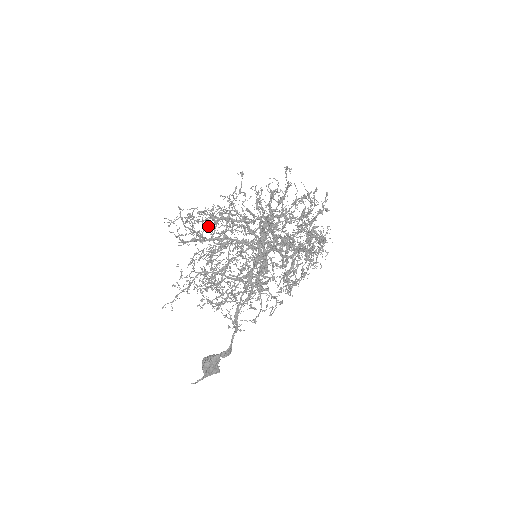
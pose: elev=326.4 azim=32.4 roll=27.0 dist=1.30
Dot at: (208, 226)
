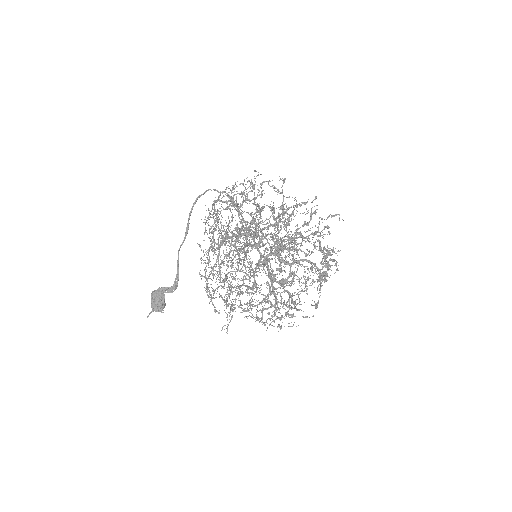
Dot at: (217, 220)
